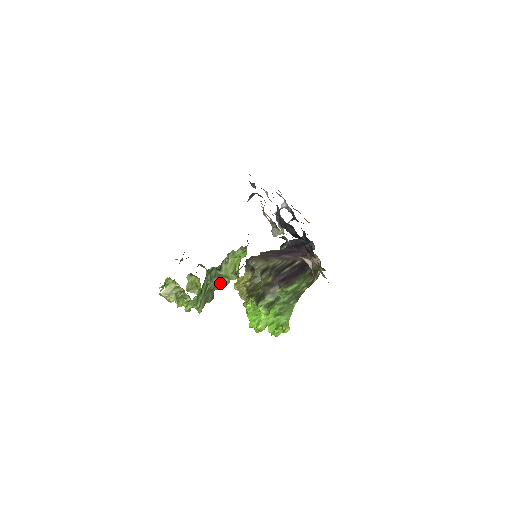
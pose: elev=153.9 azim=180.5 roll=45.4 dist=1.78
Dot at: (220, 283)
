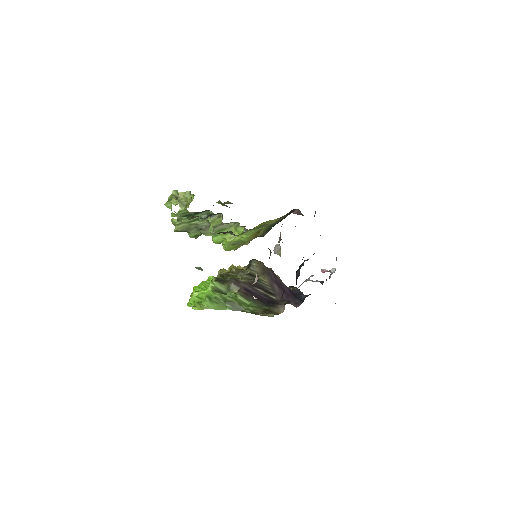
Dot at: (209, 233)
